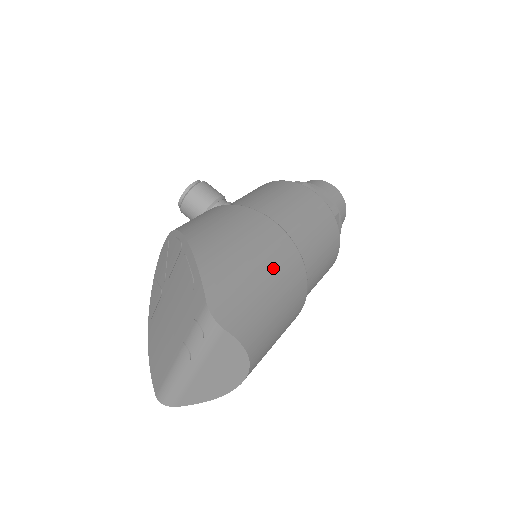
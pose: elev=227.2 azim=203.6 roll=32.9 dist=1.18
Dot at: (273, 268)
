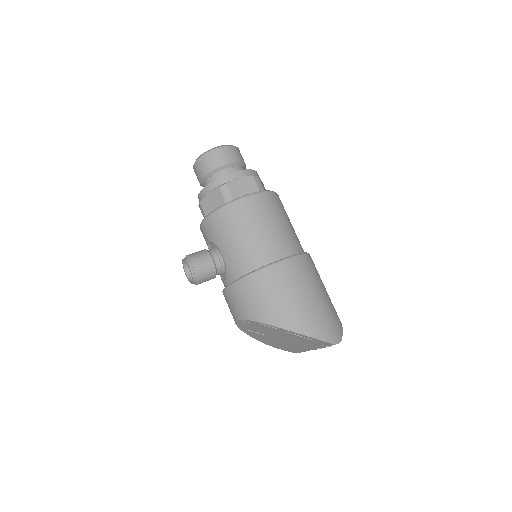
Dot at: (313, 285)
